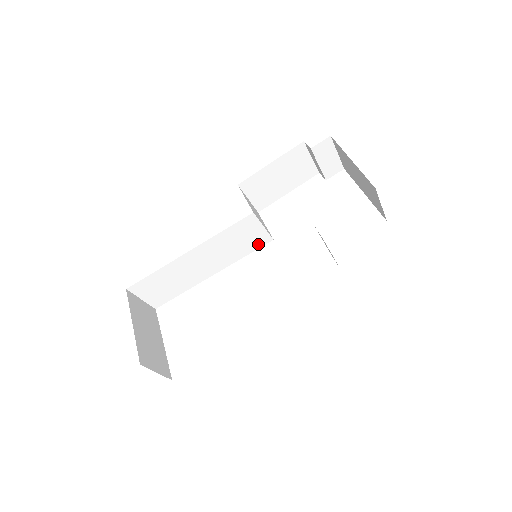
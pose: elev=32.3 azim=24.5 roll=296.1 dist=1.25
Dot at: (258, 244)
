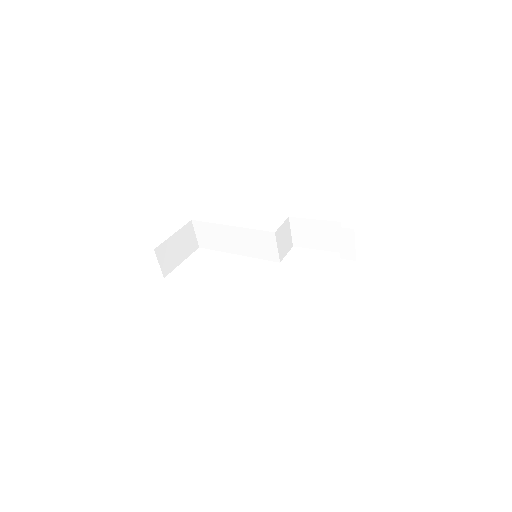
Dot at: (270, 257)
